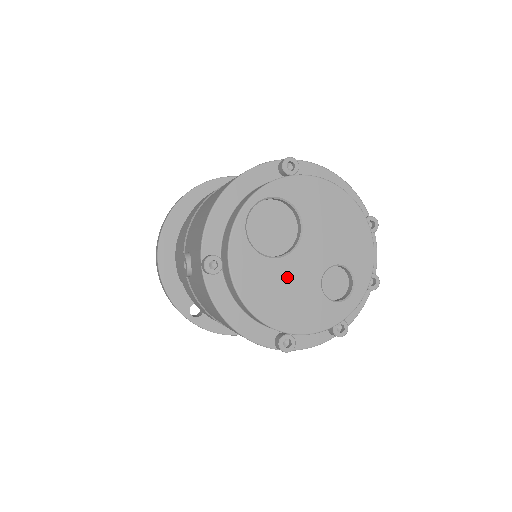
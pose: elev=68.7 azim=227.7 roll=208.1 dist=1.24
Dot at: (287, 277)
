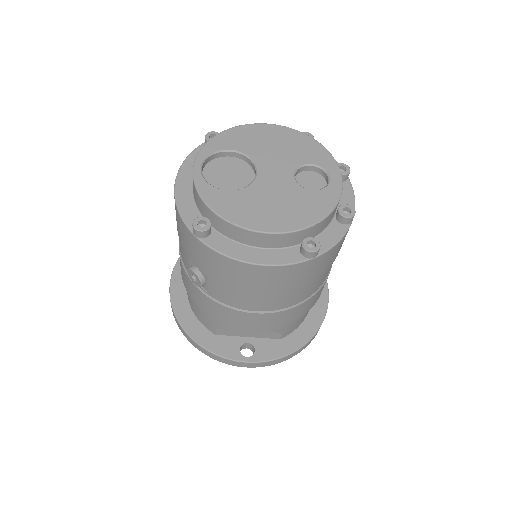
Dot at: (266, 194)
